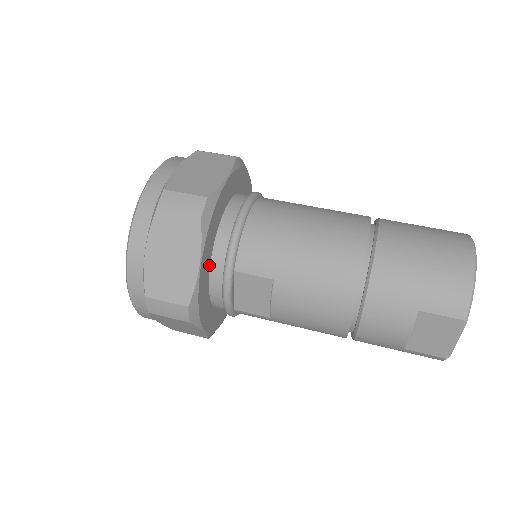
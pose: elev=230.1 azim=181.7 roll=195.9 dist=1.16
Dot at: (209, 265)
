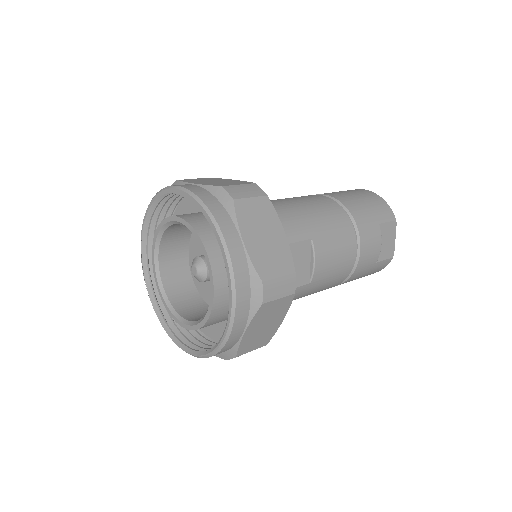
Dot at: occluded
